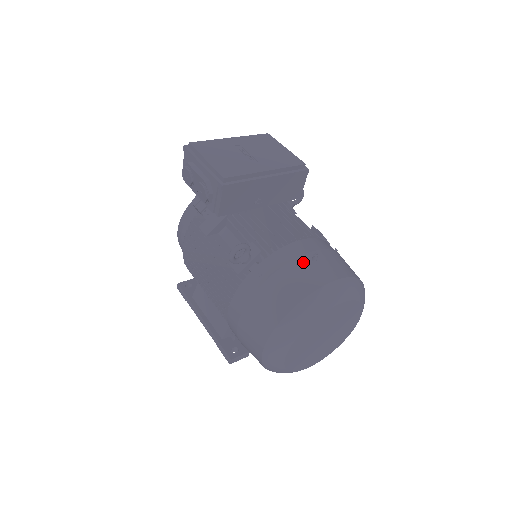
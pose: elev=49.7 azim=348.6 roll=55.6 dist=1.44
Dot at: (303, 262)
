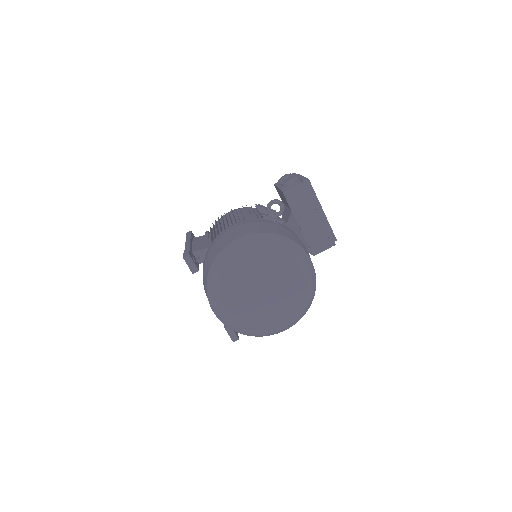
Dot at: (302, 243)
